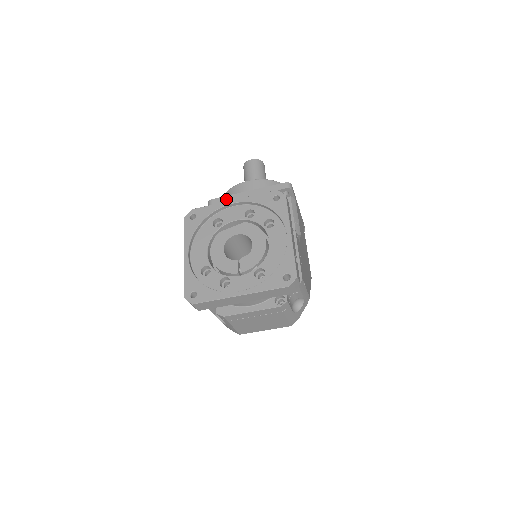
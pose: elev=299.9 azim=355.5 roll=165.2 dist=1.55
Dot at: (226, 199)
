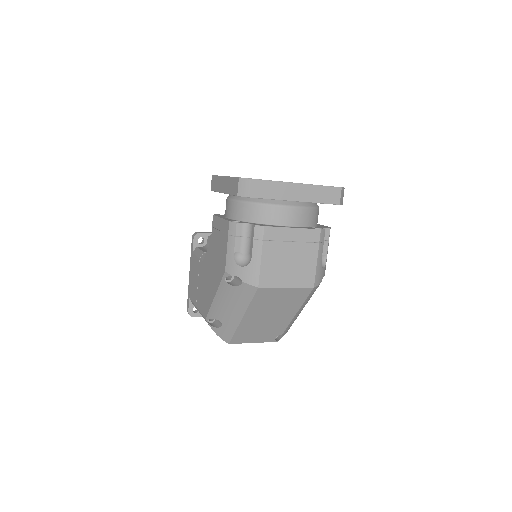
Dot at: occluded
